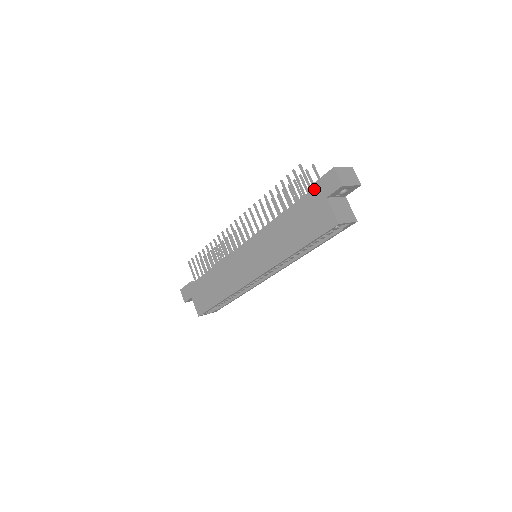
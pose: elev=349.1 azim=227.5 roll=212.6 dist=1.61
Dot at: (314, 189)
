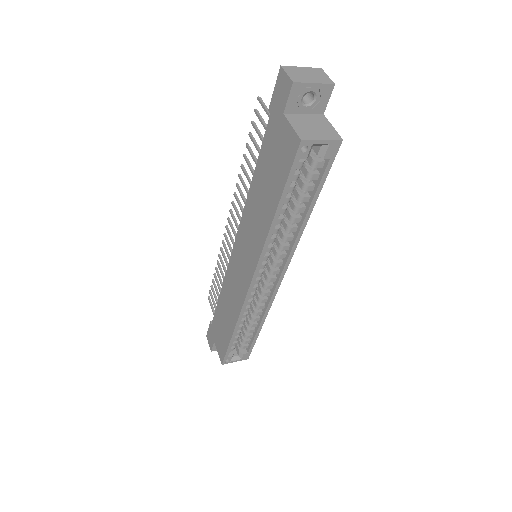
Dot at: (271, 113)
